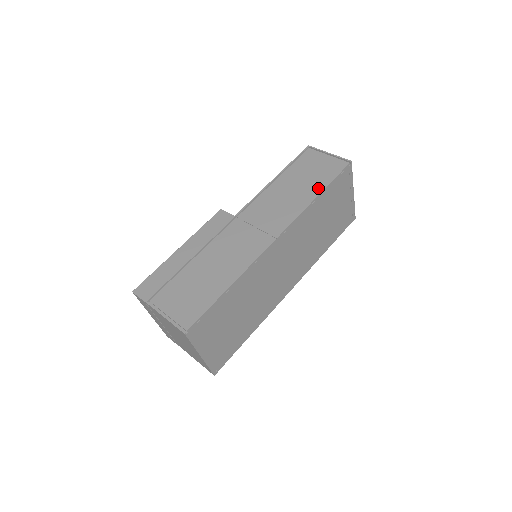
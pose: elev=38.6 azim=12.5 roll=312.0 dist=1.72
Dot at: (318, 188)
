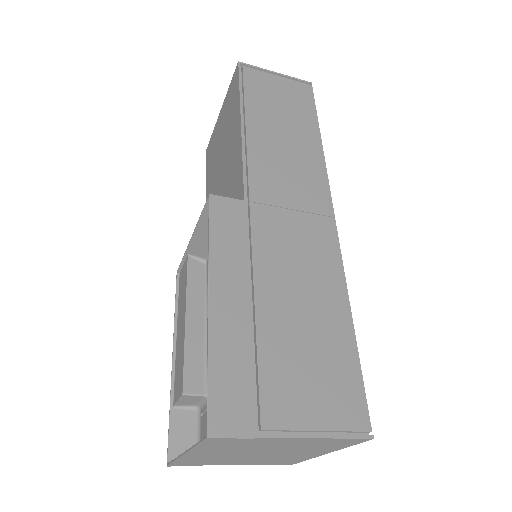
Dot at: (312, 128)
